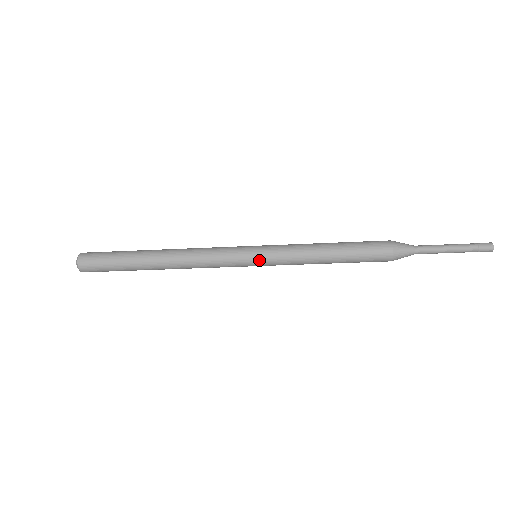
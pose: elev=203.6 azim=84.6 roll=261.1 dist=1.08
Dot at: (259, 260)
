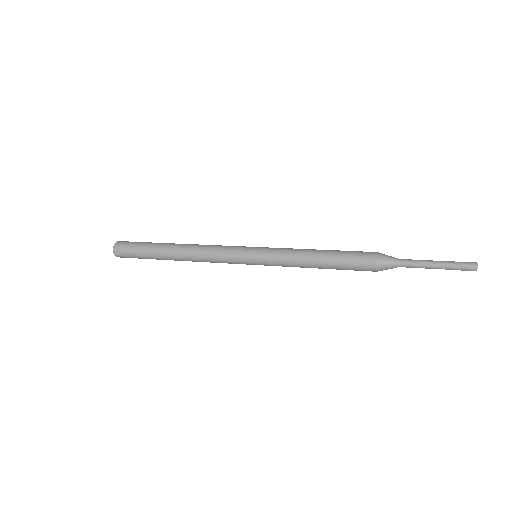
Dot at: occluded
